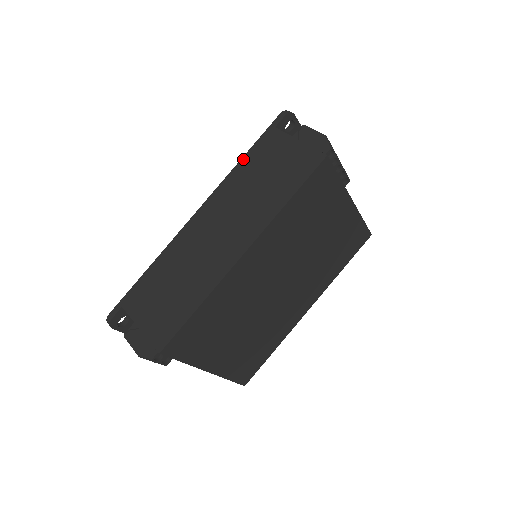
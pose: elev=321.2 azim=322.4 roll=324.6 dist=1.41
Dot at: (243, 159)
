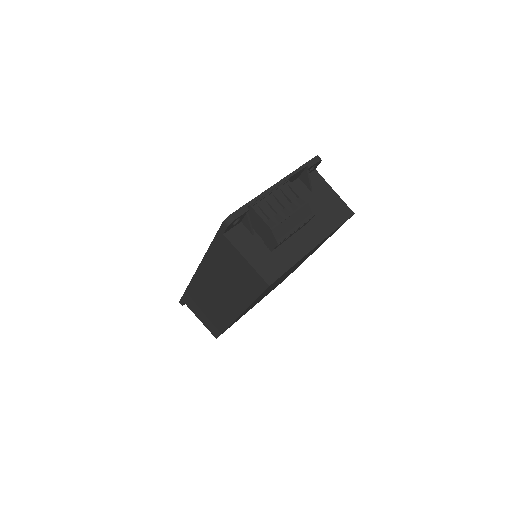
Dot at: (210, 249)
